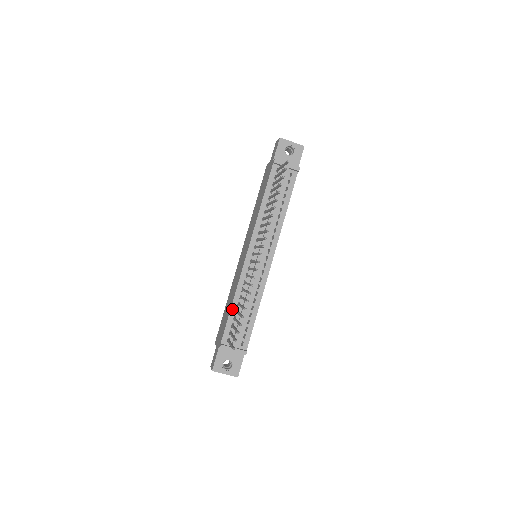
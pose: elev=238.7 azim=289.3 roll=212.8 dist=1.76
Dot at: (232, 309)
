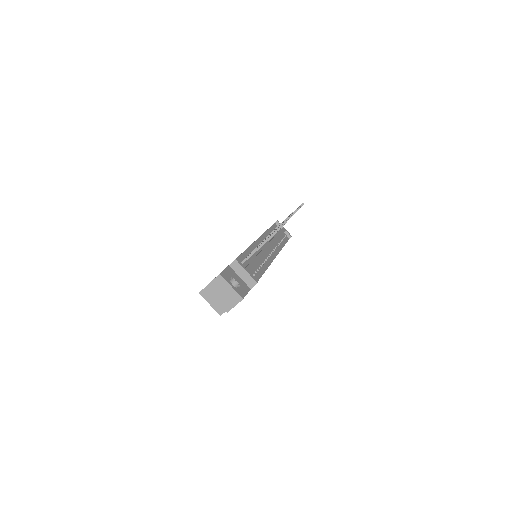
Dot at: (245, 252)
